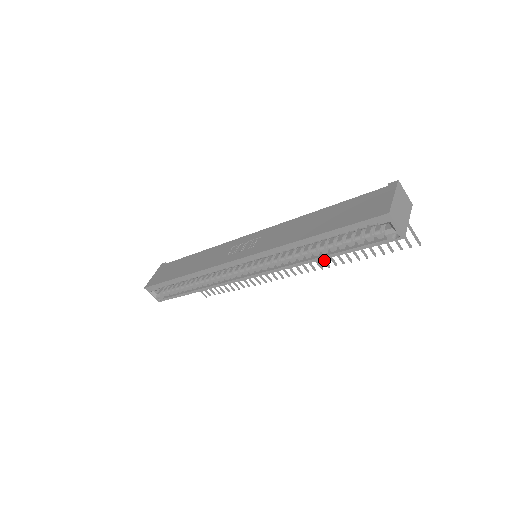
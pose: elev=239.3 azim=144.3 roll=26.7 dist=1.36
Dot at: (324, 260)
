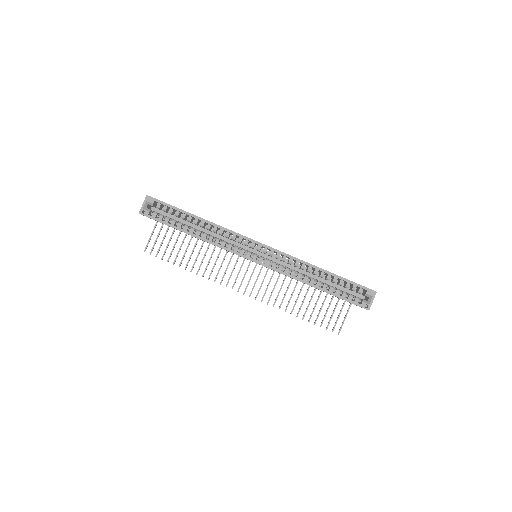
Dot at: occluded
